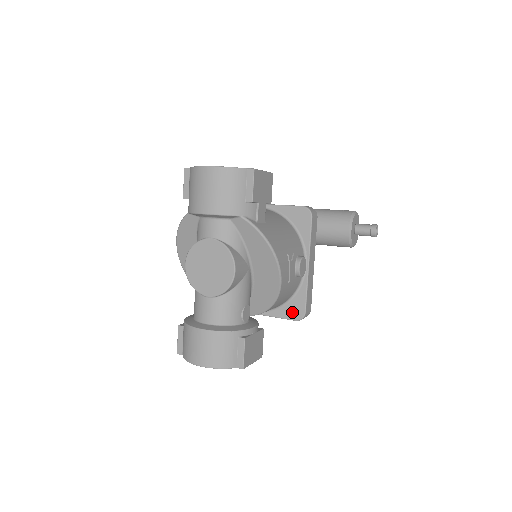
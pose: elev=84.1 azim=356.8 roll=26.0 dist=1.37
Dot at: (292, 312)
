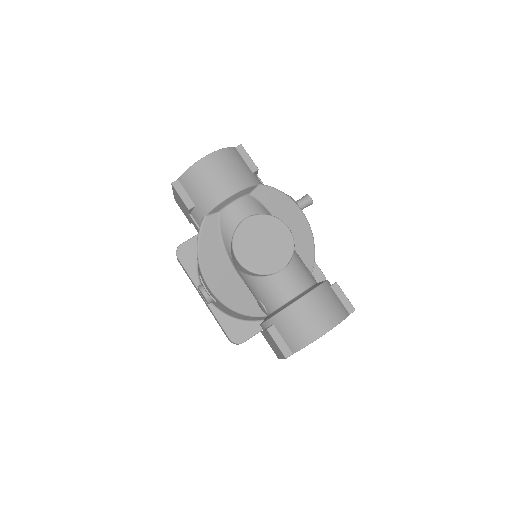
Dot at: occluded
